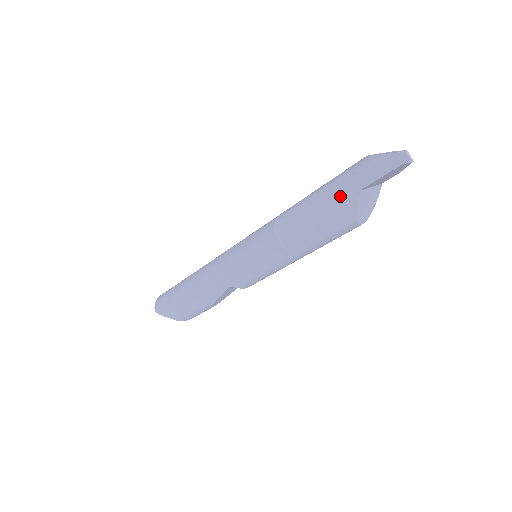
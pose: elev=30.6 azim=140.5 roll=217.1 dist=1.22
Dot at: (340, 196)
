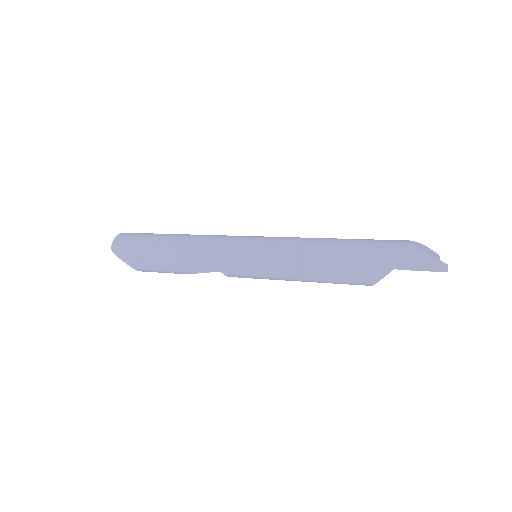
Dot at: (375, 262)
